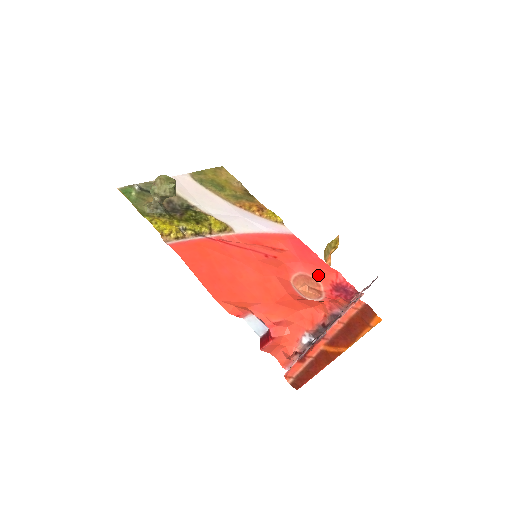
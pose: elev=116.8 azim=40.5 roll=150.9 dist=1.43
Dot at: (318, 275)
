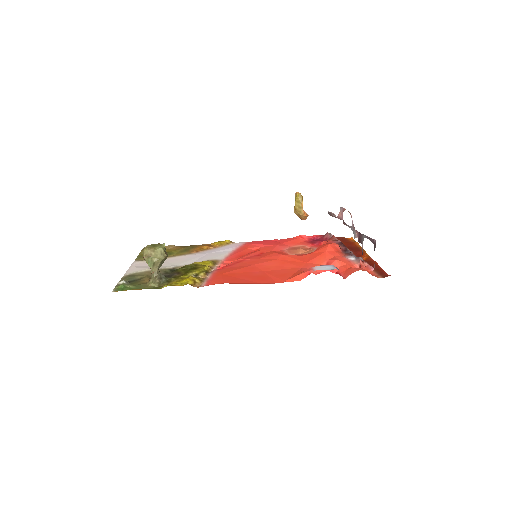
Dot at: (294, 244)
